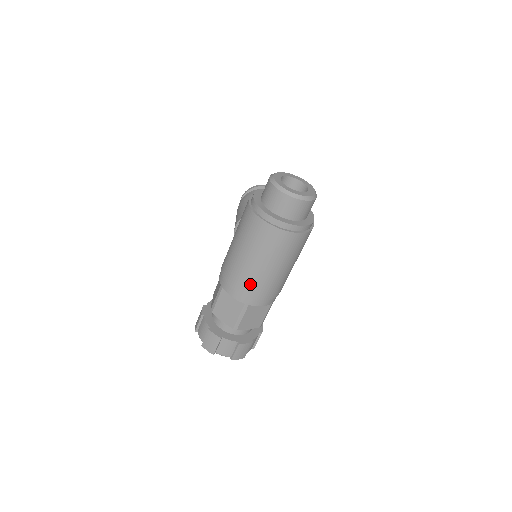
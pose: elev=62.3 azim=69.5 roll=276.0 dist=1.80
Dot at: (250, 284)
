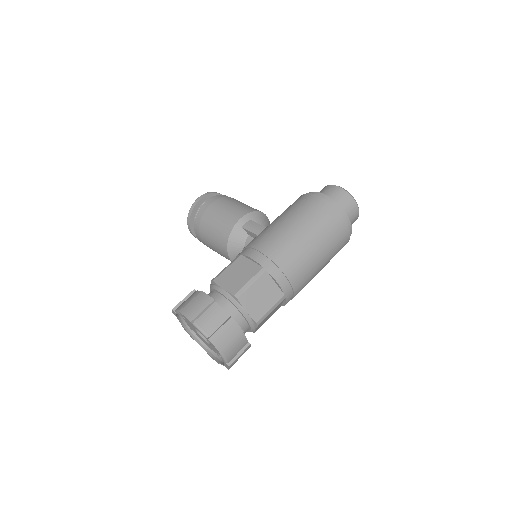
Dot at: (303, 274)
